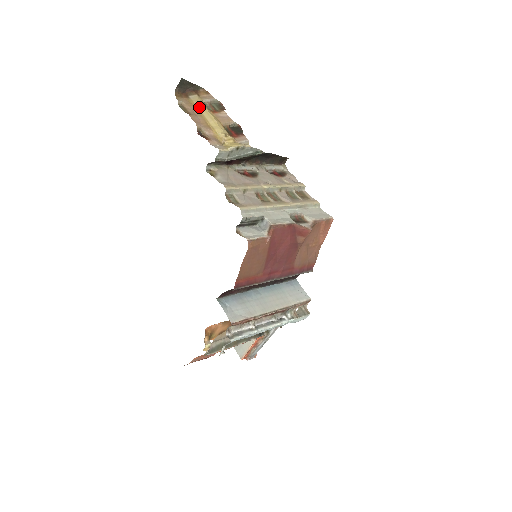
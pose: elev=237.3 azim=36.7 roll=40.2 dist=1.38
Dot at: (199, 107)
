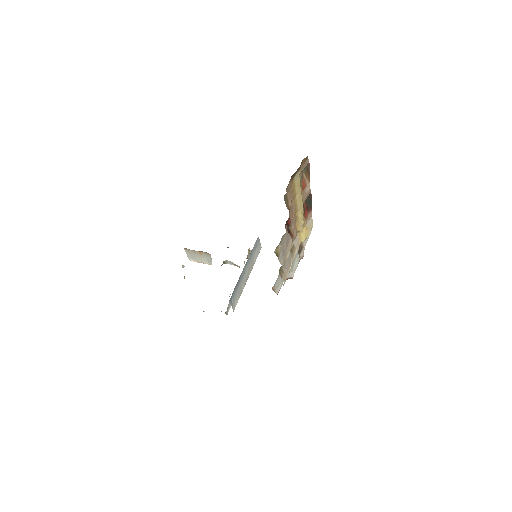
Dot at: (297, 191)
